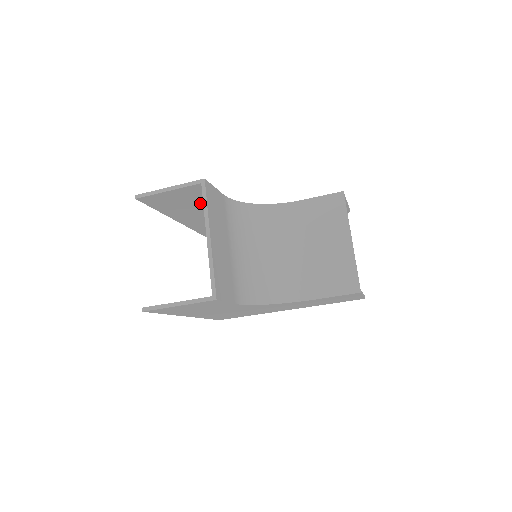
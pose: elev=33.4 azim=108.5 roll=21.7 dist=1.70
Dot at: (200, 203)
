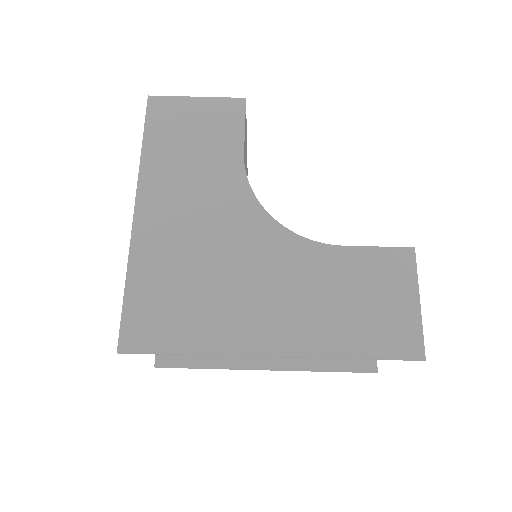
Dot at: occluded
